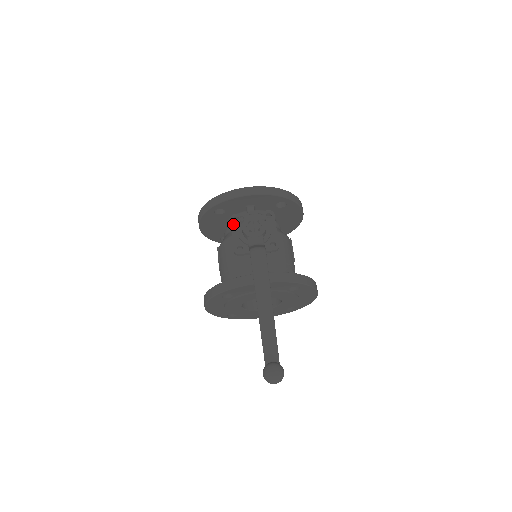
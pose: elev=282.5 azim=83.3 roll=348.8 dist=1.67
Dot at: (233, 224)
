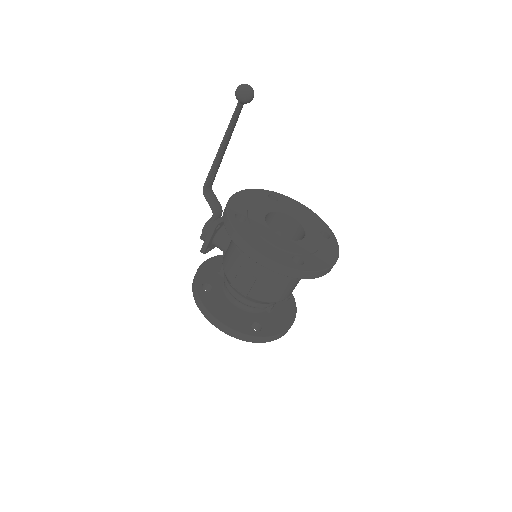
Dot at: (203, 245)
